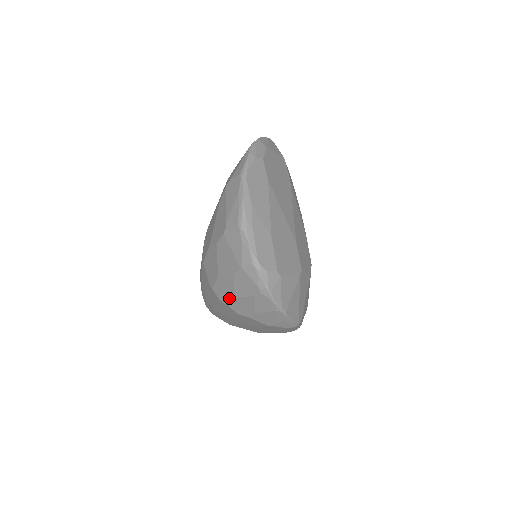
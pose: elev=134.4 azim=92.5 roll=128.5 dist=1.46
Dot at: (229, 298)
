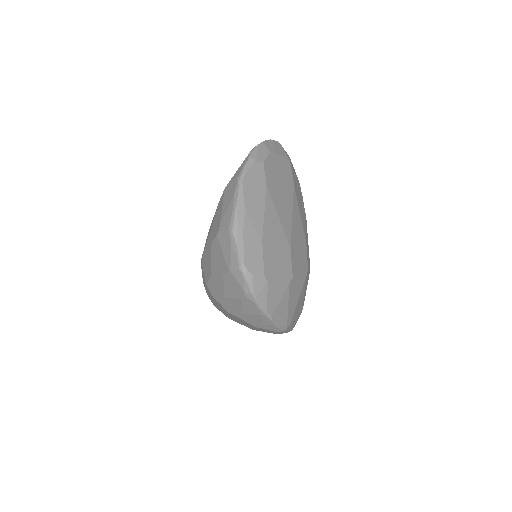
Dot at: (220, 297)
